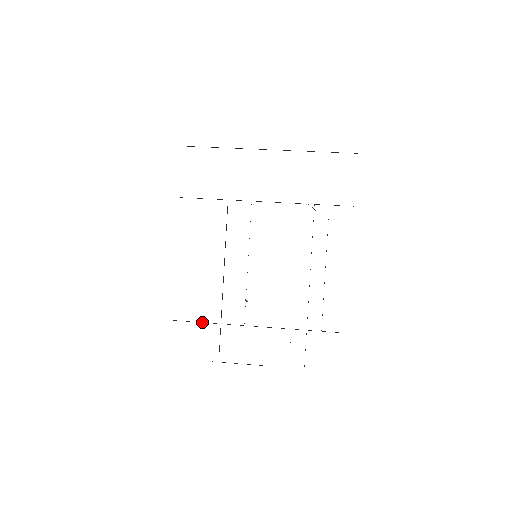
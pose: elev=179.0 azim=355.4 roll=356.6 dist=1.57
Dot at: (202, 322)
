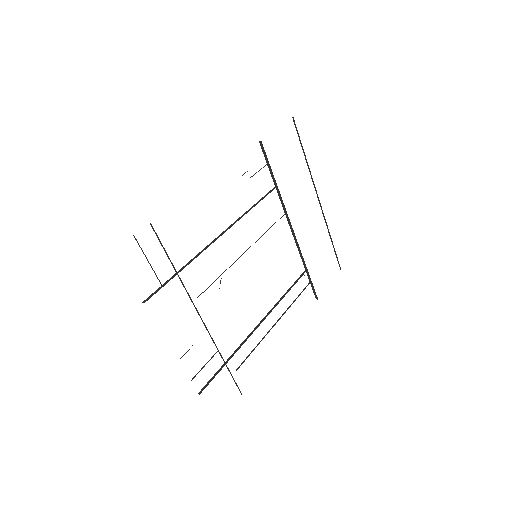
Dot at: occluded
